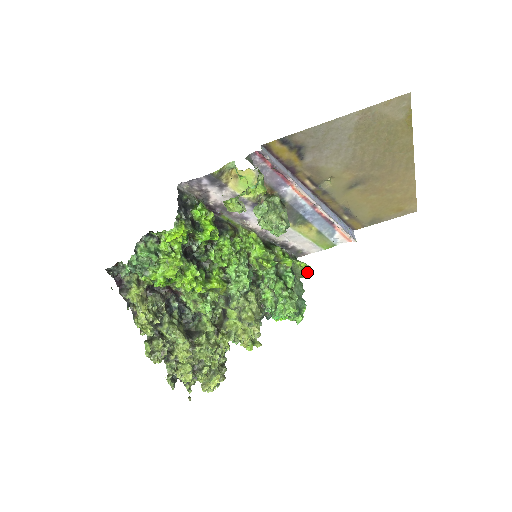
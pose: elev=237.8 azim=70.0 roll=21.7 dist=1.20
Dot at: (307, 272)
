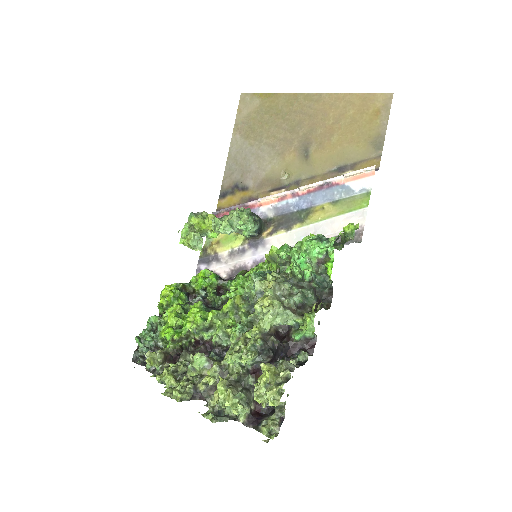
Dot at: (346, 226)
